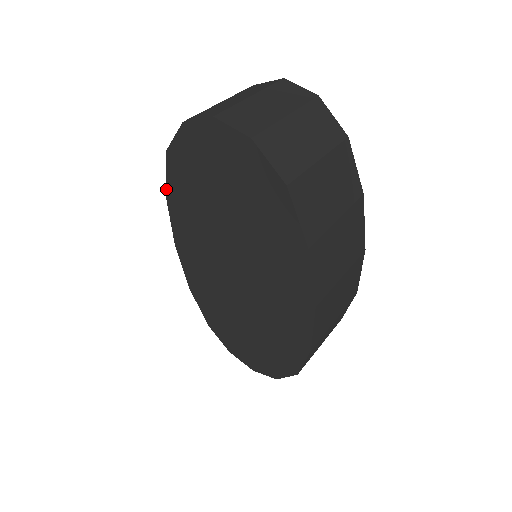
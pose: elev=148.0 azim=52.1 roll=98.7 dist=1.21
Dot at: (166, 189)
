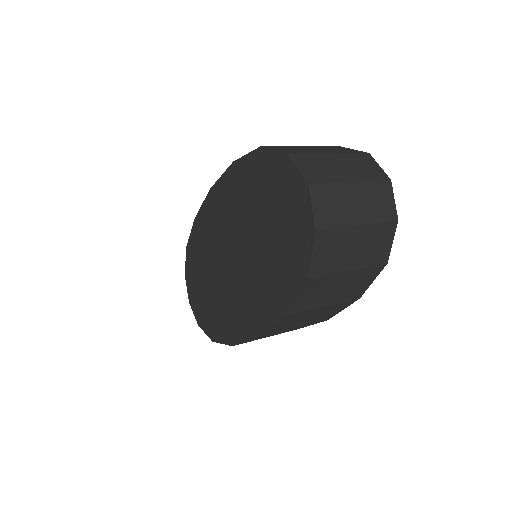
Dot at: (237, 160)
